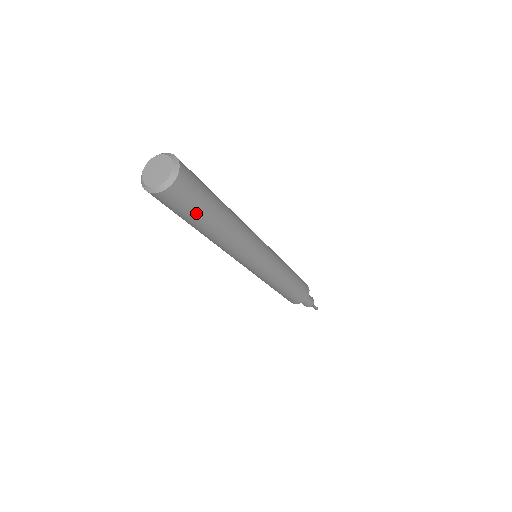
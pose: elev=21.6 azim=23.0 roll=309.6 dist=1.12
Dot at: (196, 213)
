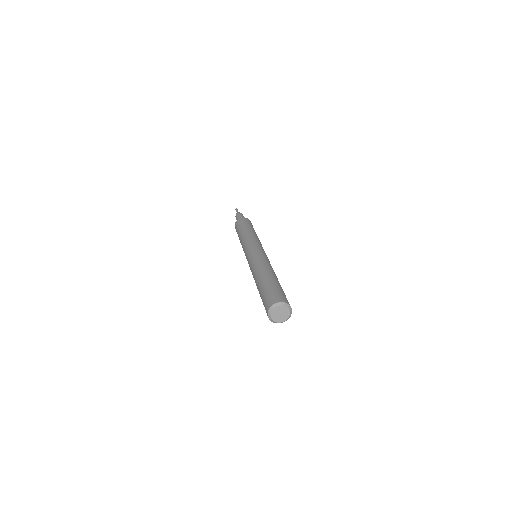
Dot at: occluded
